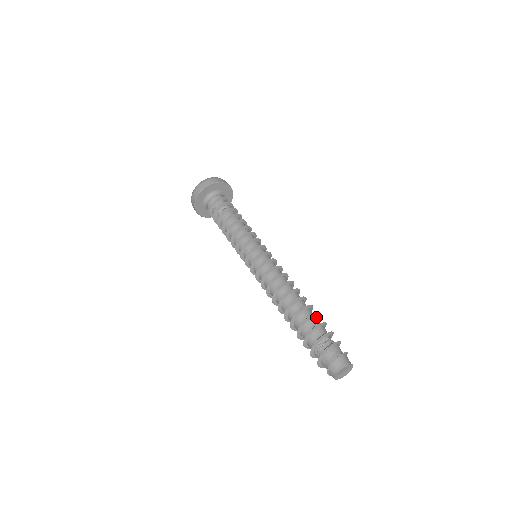
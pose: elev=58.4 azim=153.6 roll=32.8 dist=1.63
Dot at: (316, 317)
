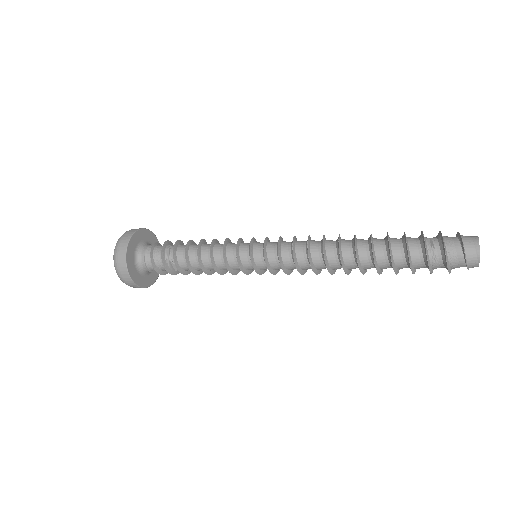
Dot at: occluded
